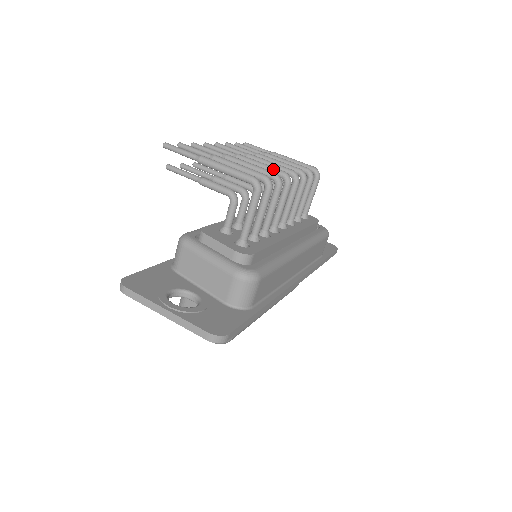
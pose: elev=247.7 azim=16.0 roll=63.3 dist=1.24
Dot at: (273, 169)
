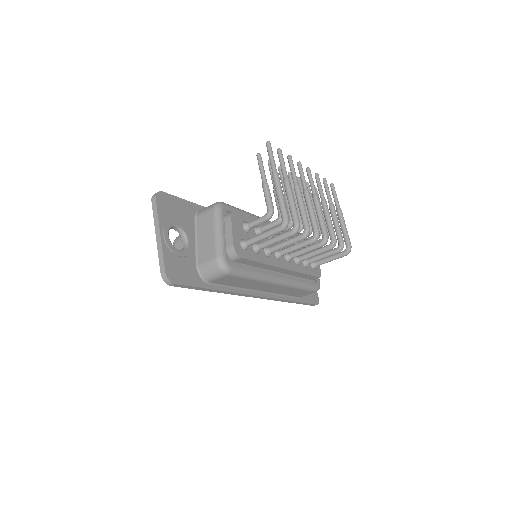
Dot at: (315, 223)
